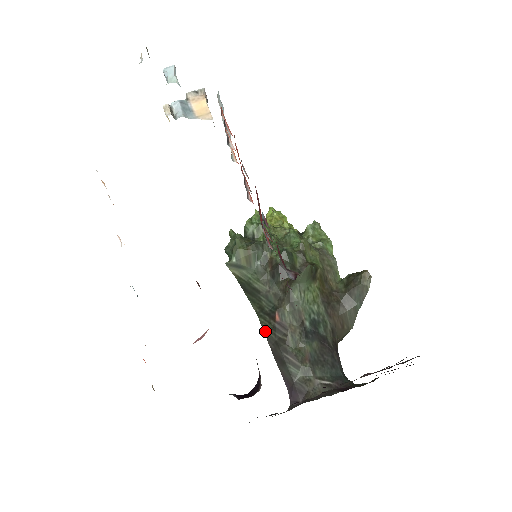
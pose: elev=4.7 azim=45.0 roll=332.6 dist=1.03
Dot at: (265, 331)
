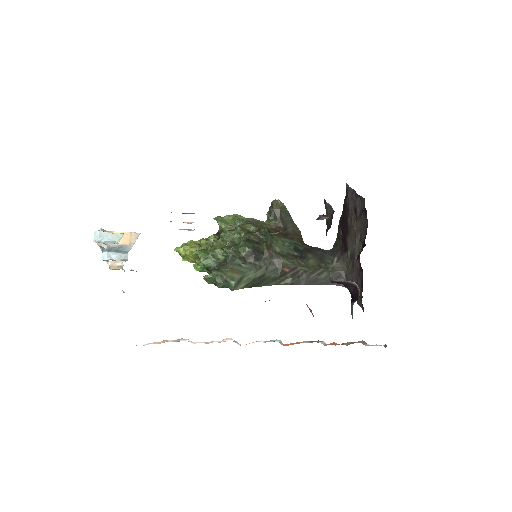
Dot at: (291, 284)
